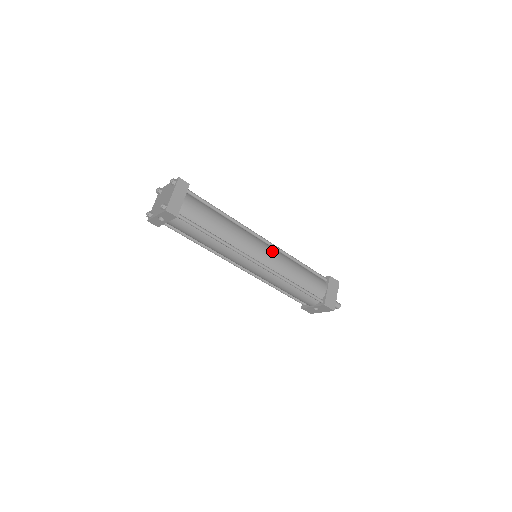
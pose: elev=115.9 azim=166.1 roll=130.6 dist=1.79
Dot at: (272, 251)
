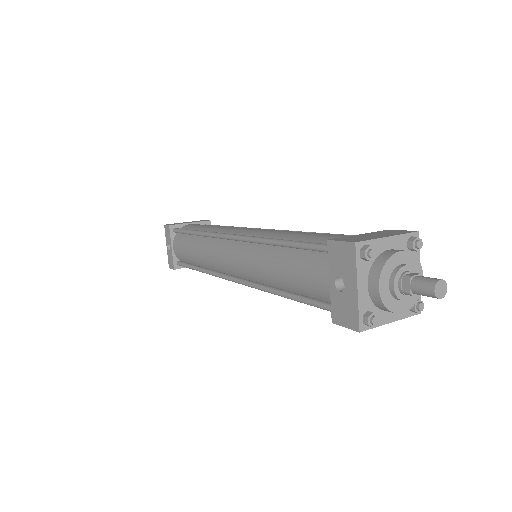
Dot at: occluded
